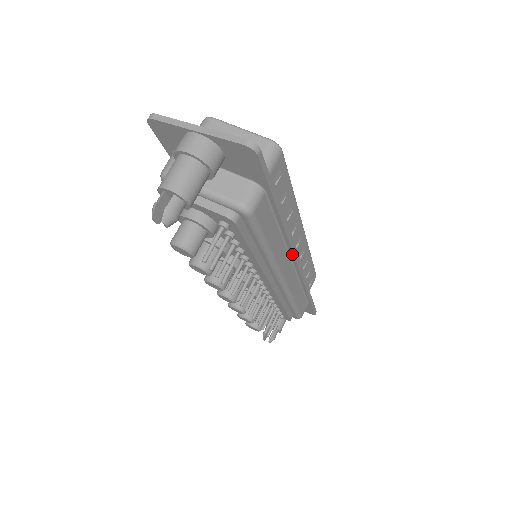
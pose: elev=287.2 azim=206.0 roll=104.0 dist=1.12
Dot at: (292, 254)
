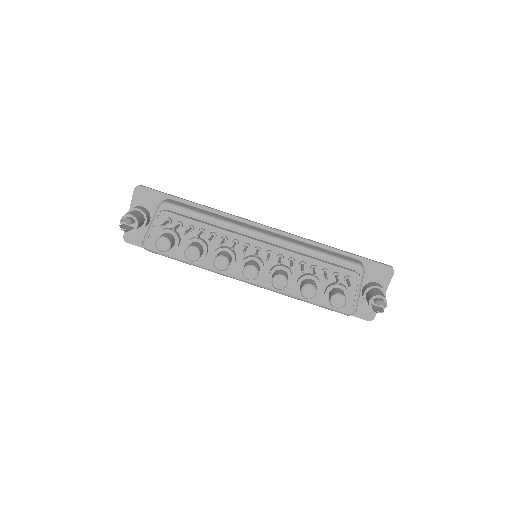
Dot at: (248, 222)
